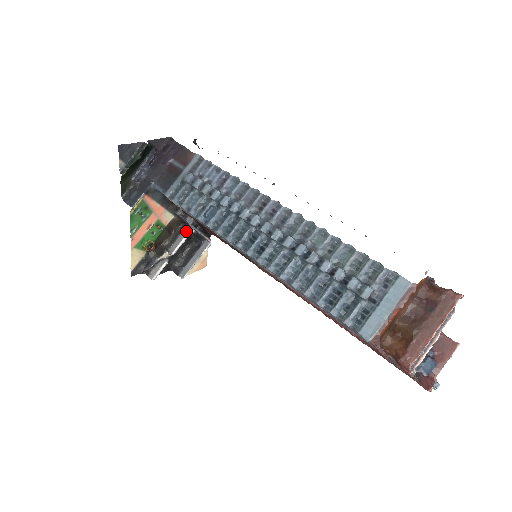
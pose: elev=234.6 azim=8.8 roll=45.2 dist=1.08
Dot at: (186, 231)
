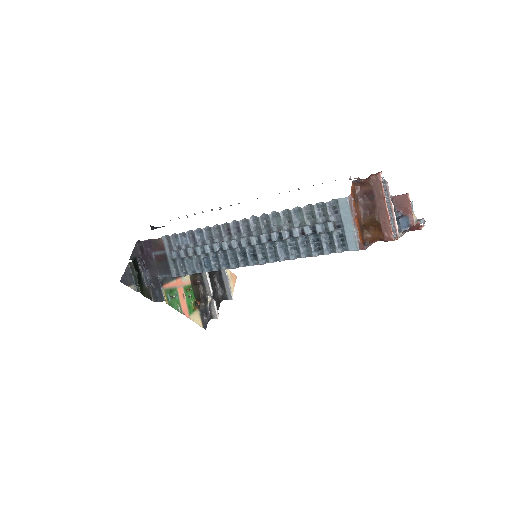
Dot at: (204, 274)
